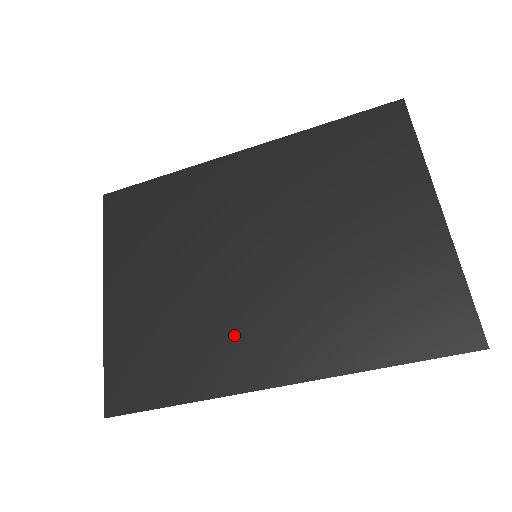
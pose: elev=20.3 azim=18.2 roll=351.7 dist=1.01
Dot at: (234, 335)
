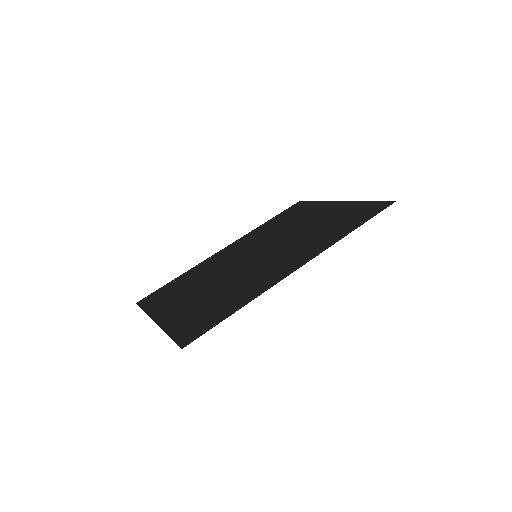
Dot at: (261, 274)
